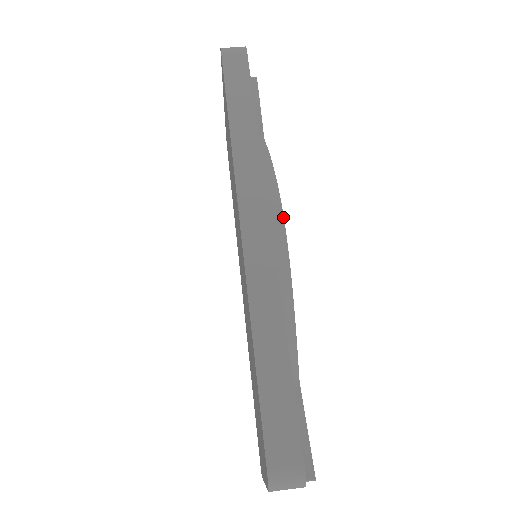
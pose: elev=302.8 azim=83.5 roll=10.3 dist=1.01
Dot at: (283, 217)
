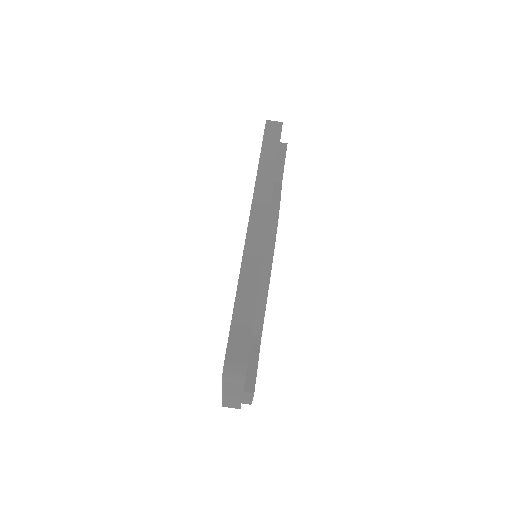
Dot at: occluded
